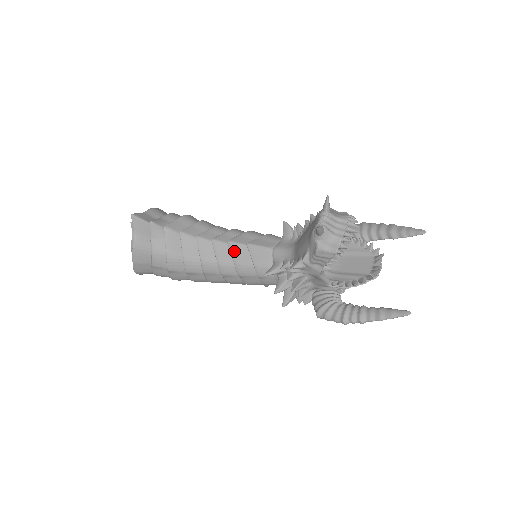
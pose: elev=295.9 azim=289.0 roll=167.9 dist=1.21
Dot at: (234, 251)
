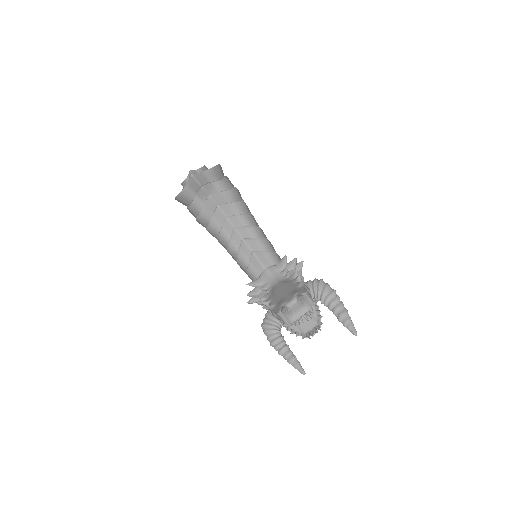
Dot at: (242, 248)
